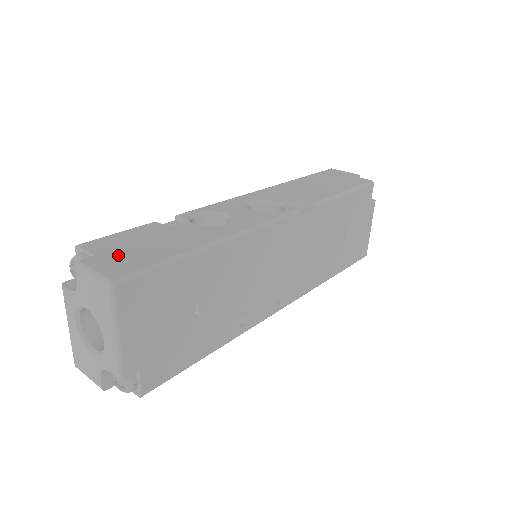
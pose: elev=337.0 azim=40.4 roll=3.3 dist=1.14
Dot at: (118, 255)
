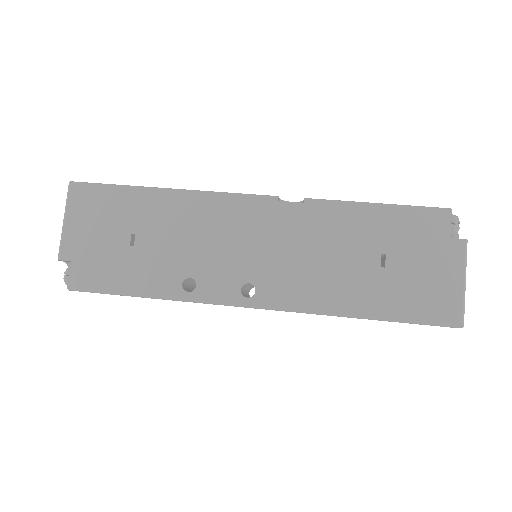
Dot at: occluded
